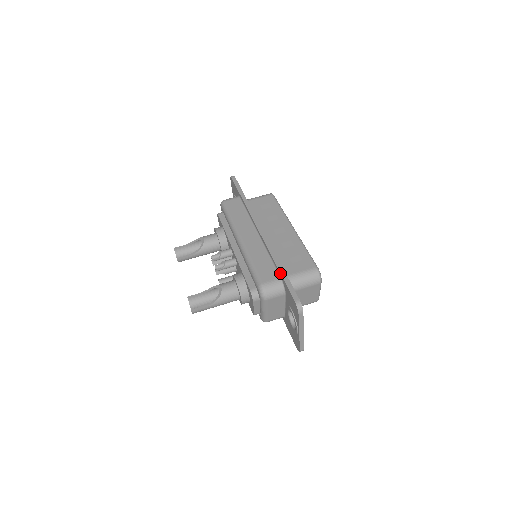
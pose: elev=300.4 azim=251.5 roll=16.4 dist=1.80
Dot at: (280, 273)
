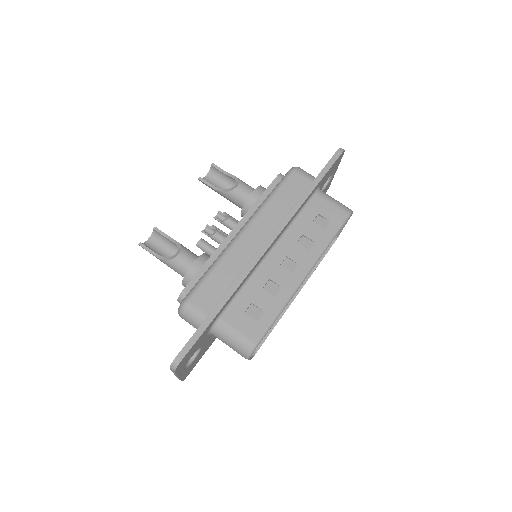
Dot at: (210, 313)
